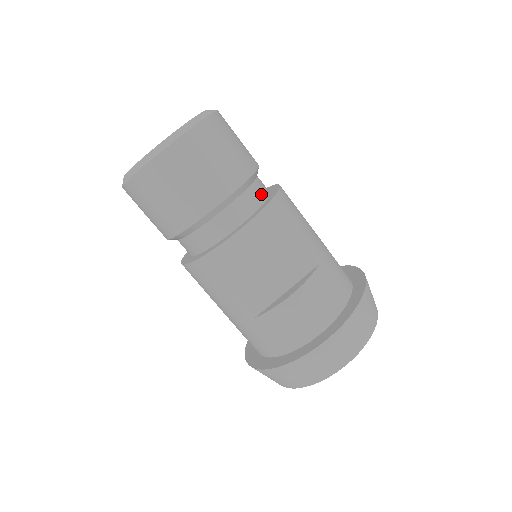
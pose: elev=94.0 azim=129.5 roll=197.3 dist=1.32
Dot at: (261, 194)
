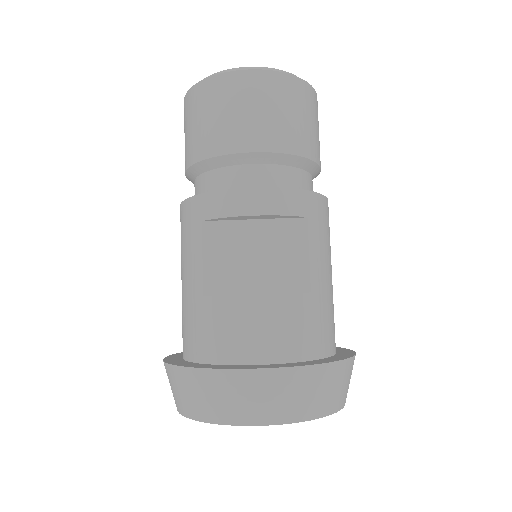
Dot at: (302, 185)
